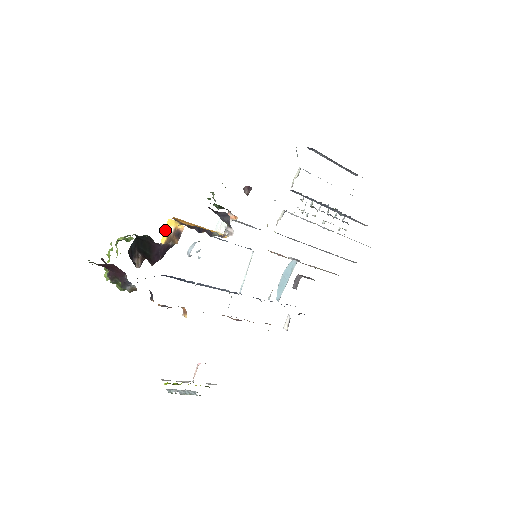
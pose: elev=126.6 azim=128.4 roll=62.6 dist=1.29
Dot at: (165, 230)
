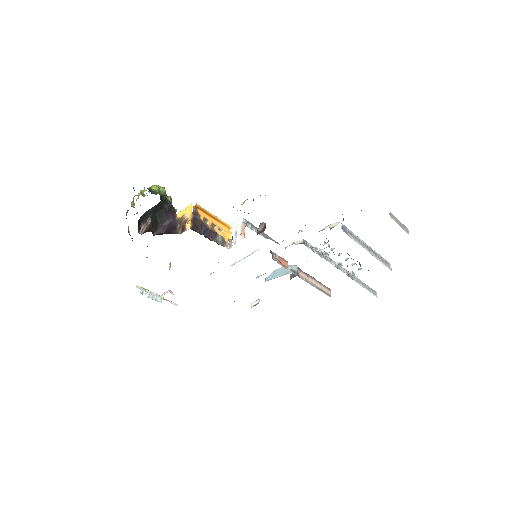
Dot at: (185, 209)
